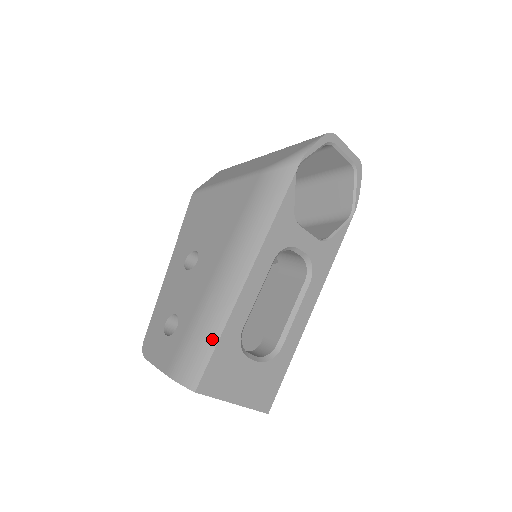
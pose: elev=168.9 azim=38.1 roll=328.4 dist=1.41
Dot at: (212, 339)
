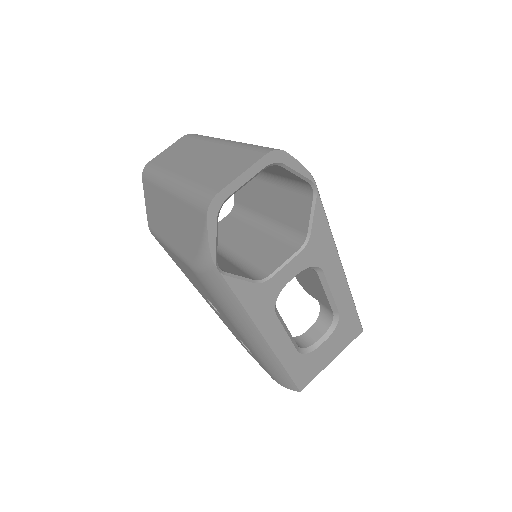
Dot at: (282, 373)
